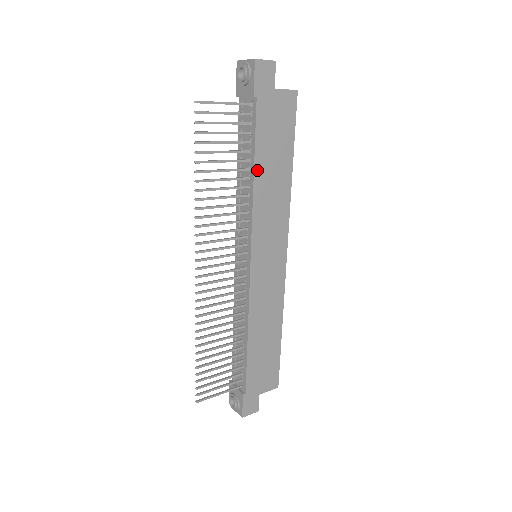
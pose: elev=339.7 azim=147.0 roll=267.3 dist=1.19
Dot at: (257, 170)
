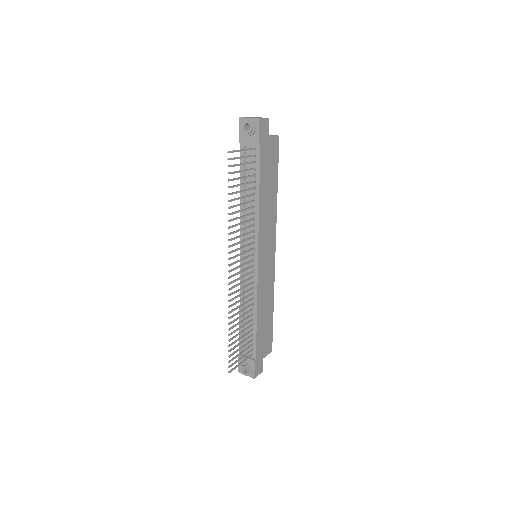
Dot at: (261, 194)
